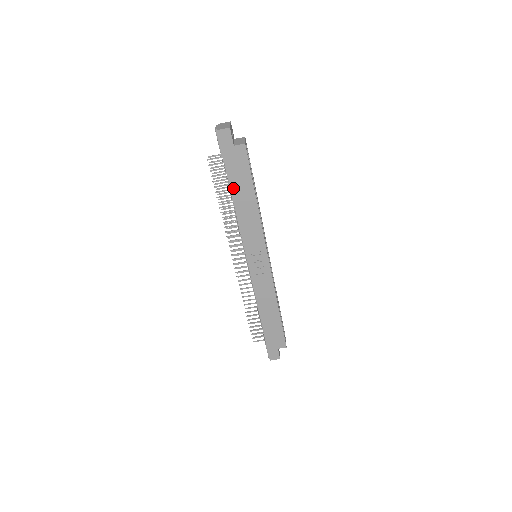
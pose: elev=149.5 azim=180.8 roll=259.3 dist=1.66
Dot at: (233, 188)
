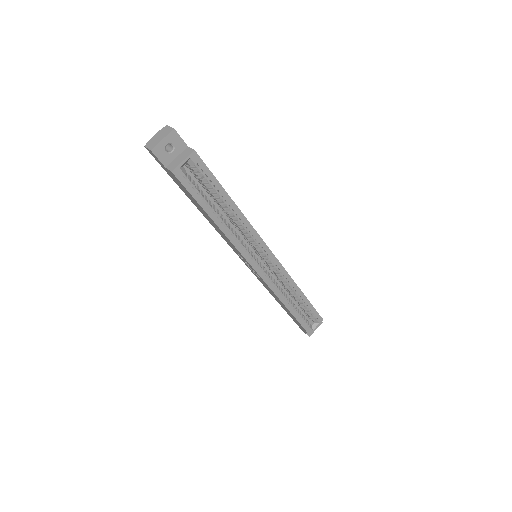
Dot at: occluded
